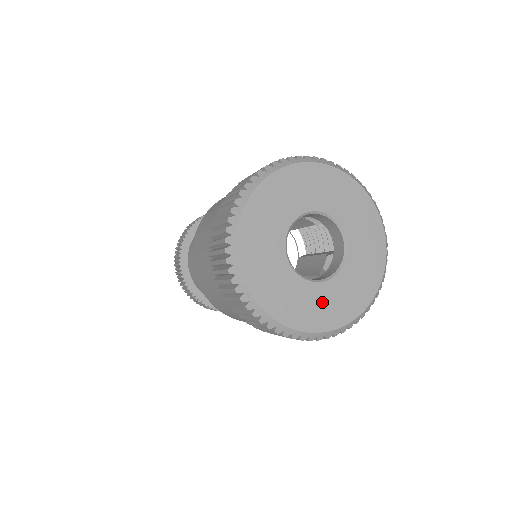
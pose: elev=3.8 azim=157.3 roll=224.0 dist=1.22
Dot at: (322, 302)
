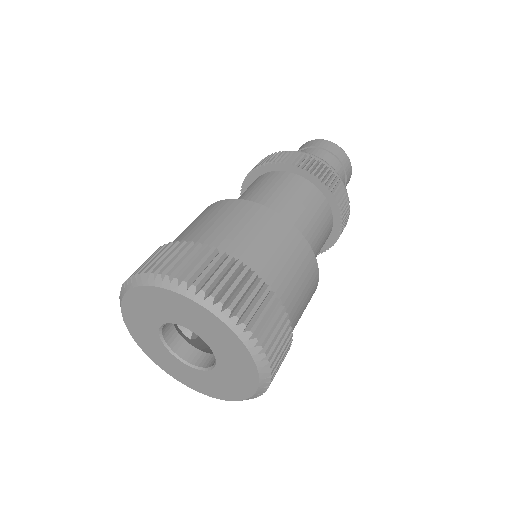
Dot at: (178, 368)
